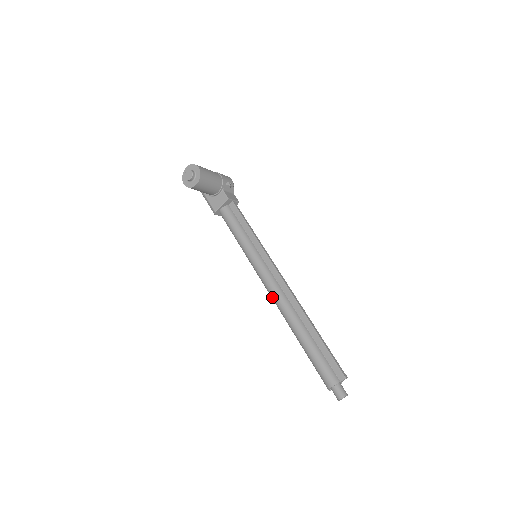
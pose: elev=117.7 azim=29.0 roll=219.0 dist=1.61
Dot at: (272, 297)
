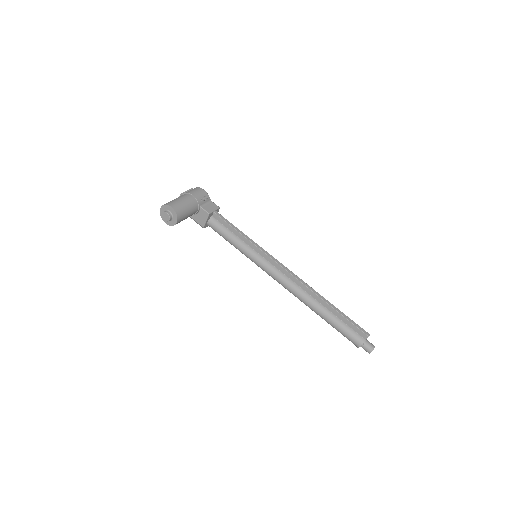
Dot at: occluded
